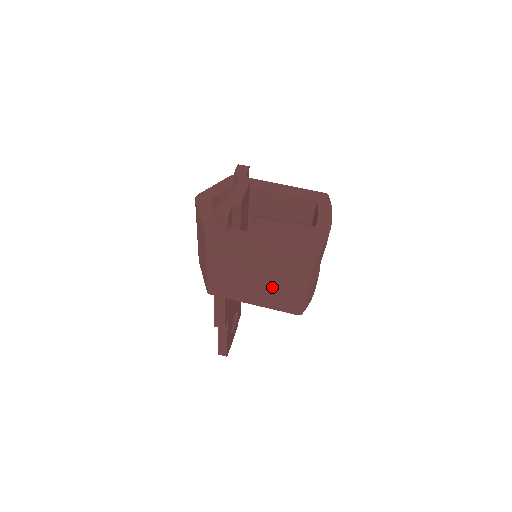
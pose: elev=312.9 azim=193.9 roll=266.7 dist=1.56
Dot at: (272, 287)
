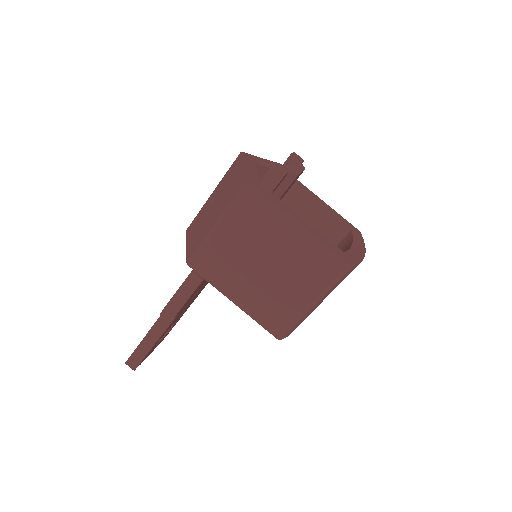
Dot at: (274, 287)
